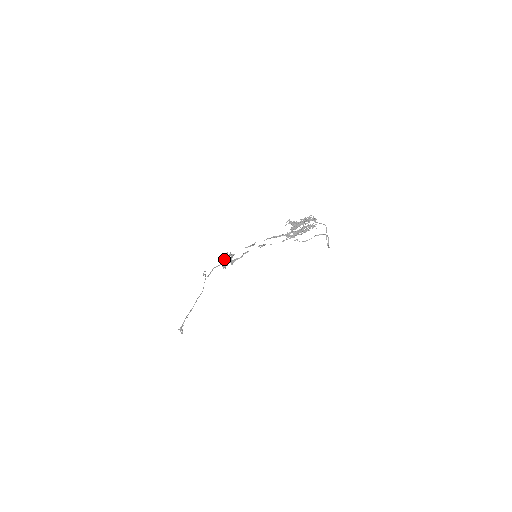
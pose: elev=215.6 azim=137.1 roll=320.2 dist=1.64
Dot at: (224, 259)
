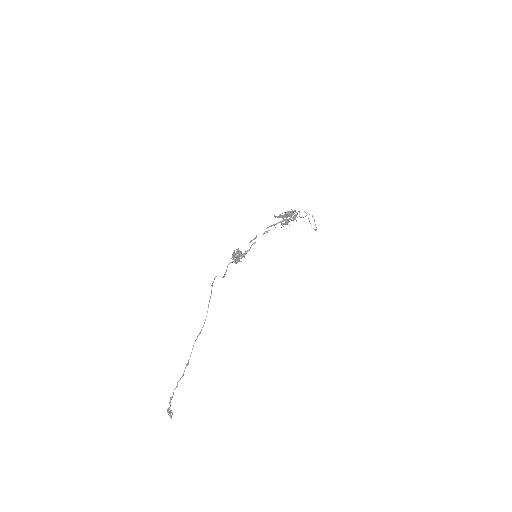
Dot at: (236, 253)
